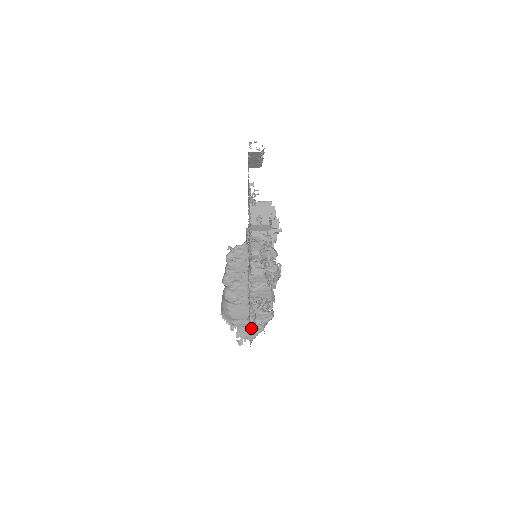
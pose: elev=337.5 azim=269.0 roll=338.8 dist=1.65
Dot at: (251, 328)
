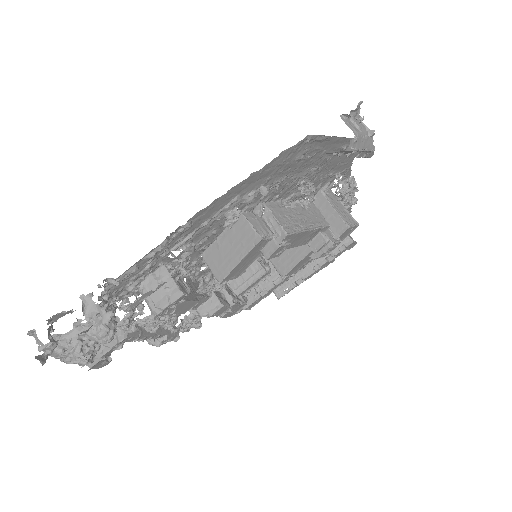
Dot at: occluded
